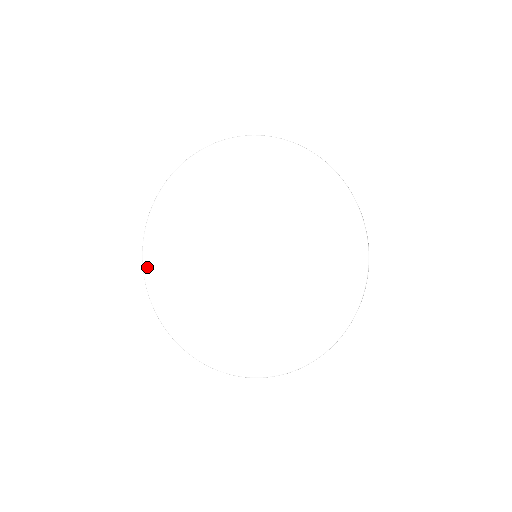
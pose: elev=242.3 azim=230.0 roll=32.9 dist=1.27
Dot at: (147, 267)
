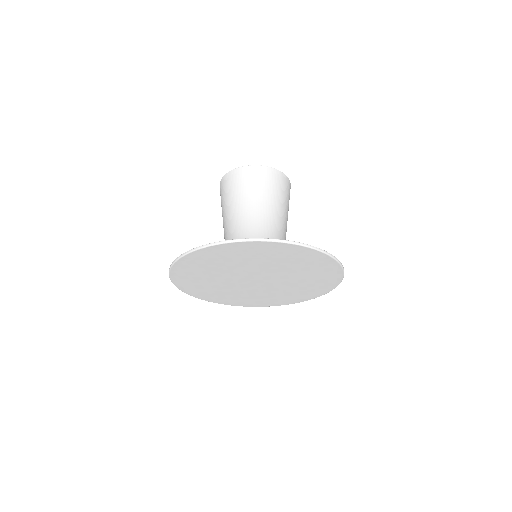
Dot at: (178, 264)
